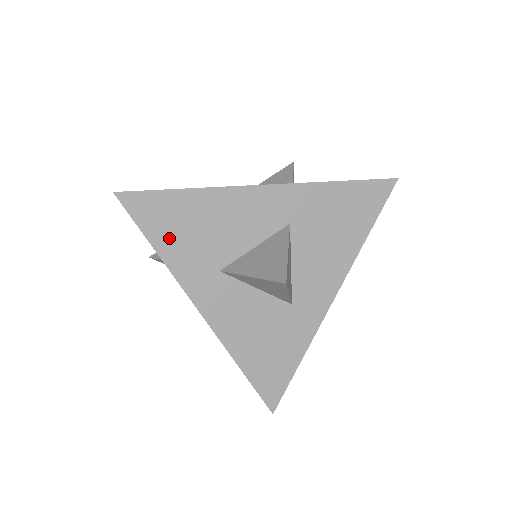
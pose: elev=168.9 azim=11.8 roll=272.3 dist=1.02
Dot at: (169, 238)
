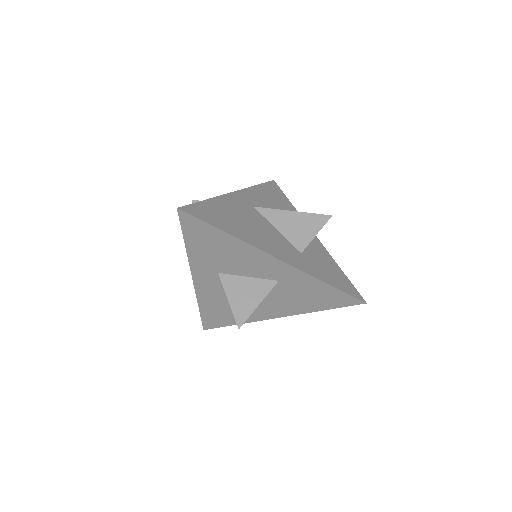
Dot at: (198, 245)
